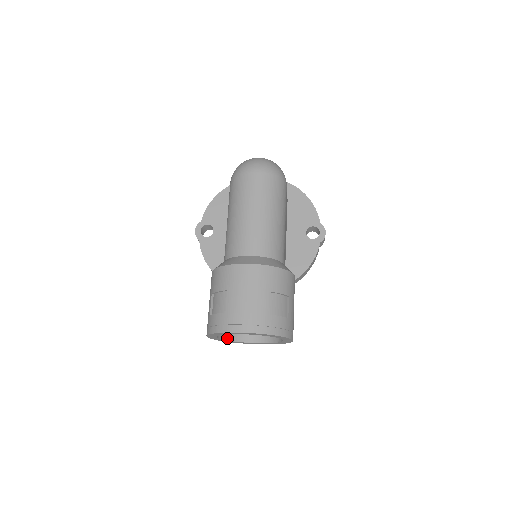
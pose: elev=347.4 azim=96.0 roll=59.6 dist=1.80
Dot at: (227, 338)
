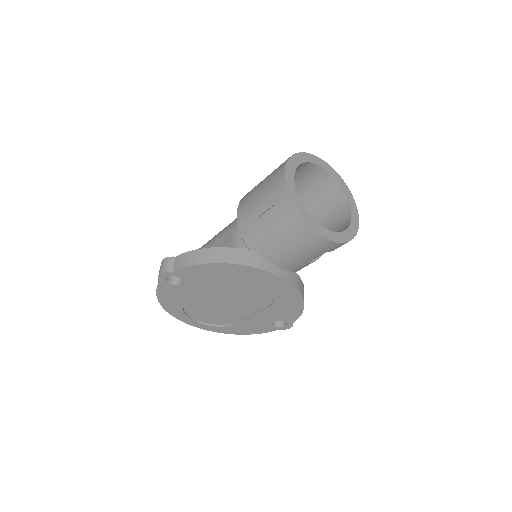
Dot at: (298, 203)
